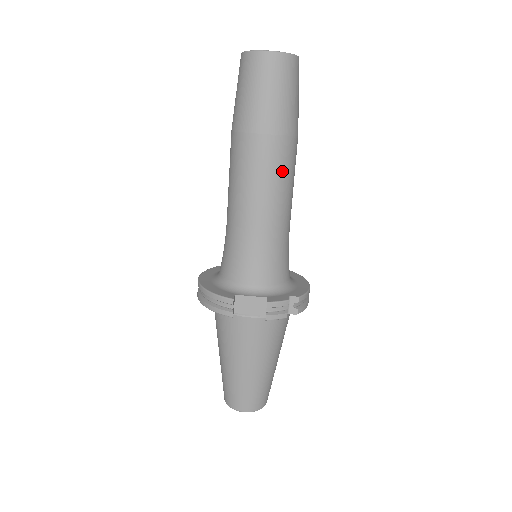
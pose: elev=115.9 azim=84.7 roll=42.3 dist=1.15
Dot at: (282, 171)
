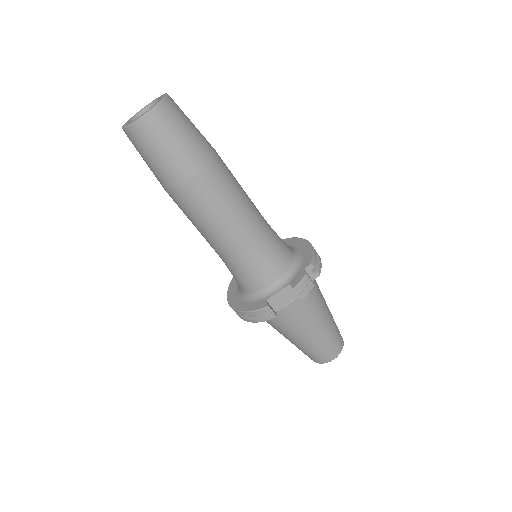
Dot at: (227, 191)
